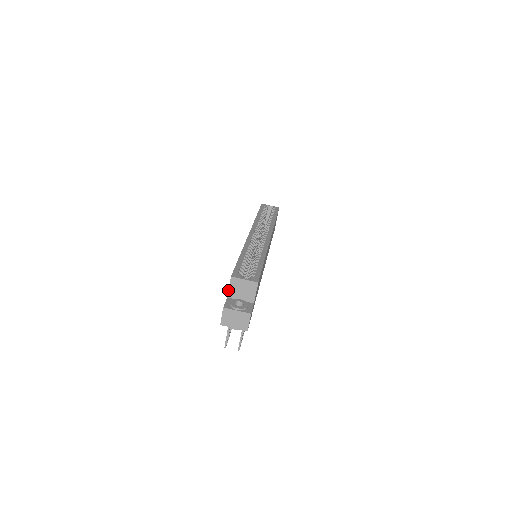
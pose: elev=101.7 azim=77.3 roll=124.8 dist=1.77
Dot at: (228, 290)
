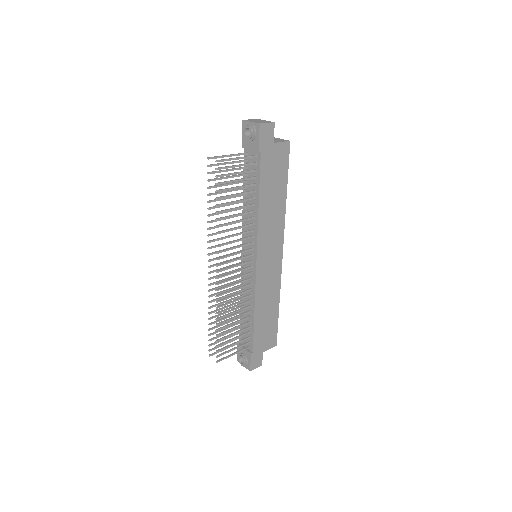
Dot at: occluded
